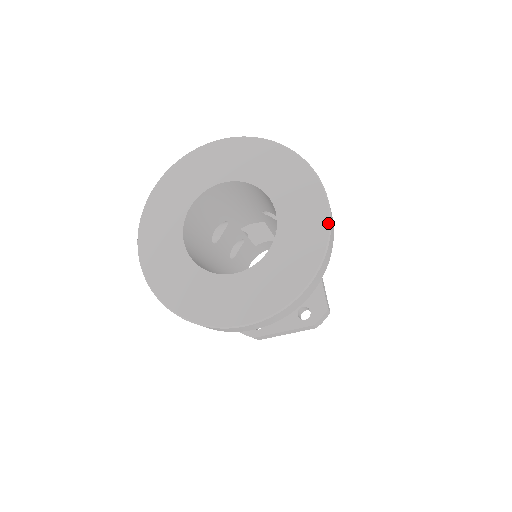
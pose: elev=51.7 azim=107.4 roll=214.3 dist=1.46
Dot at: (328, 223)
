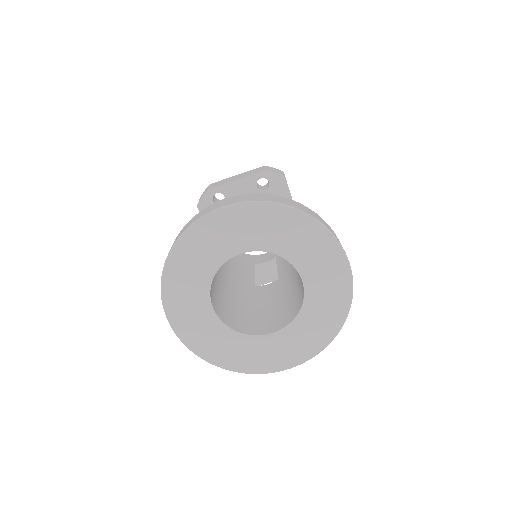
Dot at: (351, 287)
